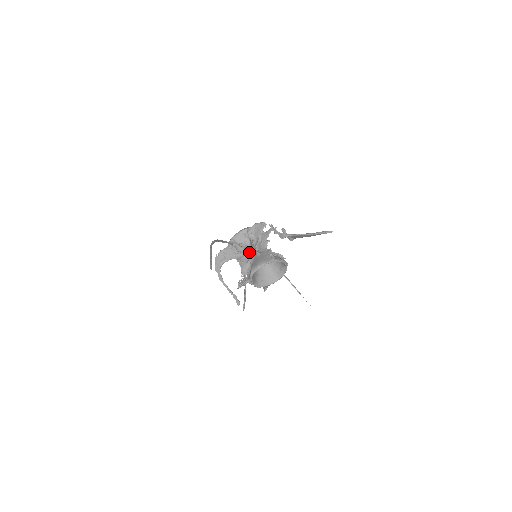
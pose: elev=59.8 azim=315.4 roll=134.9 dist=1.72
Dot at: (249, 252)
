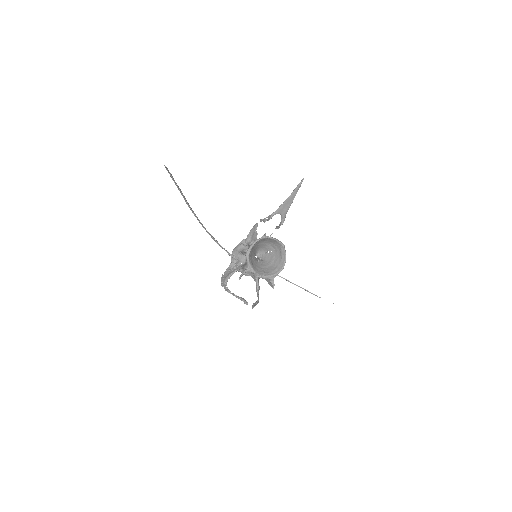
Dot at: occluded
